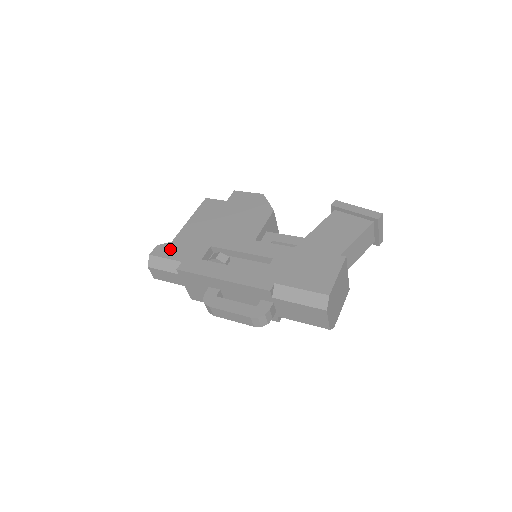
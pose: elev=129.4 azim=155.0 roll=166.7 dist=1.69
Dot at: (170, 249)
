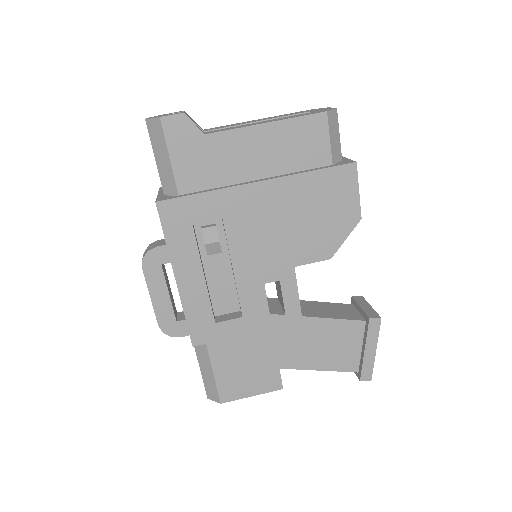
Dot at: (189, 147)
